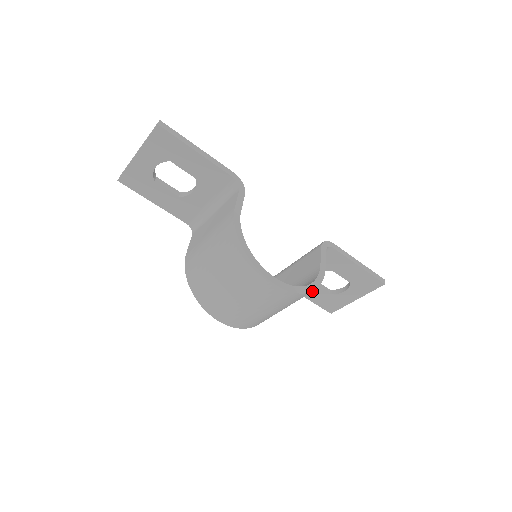
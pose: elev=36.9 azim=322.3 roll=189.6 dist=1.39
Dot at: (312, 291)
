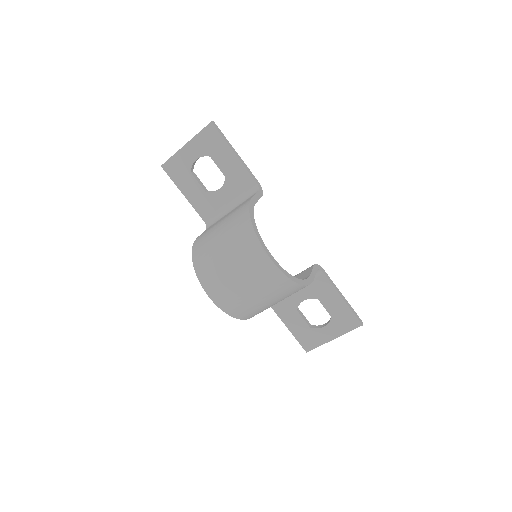
Dot at: (299, 285)
